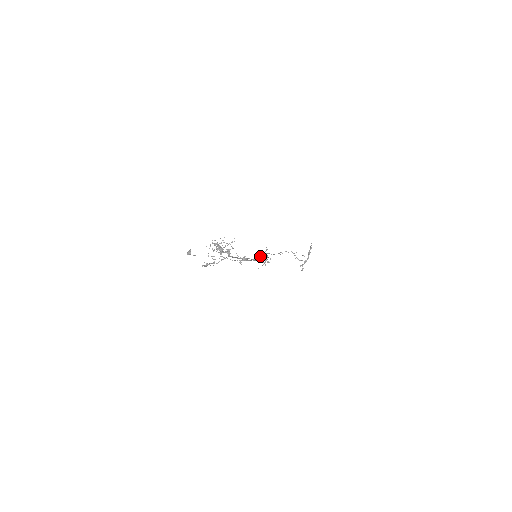
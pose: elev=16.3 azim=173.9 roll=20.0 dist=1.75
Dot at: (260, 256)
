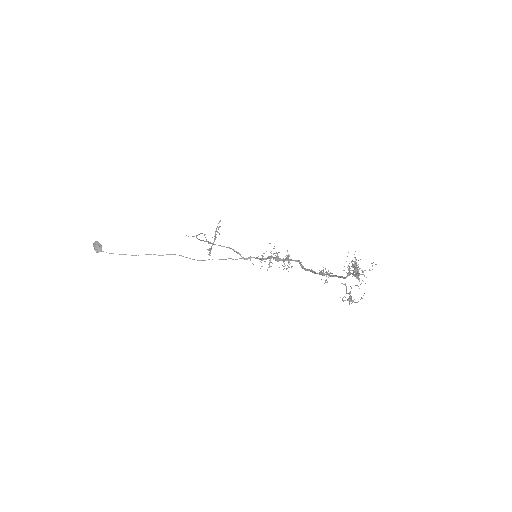
Dot at: (299, 262)
